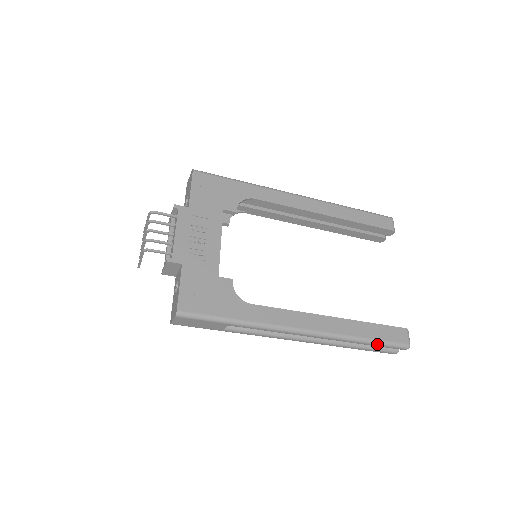
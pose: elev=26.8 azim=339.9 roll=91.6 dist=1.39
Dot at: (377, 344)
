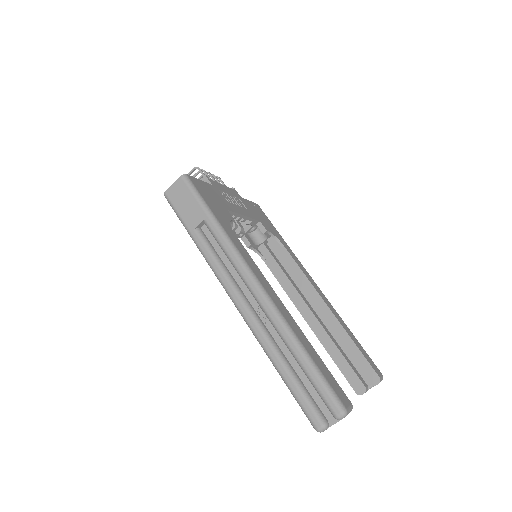
Dot at: (313, 369)
